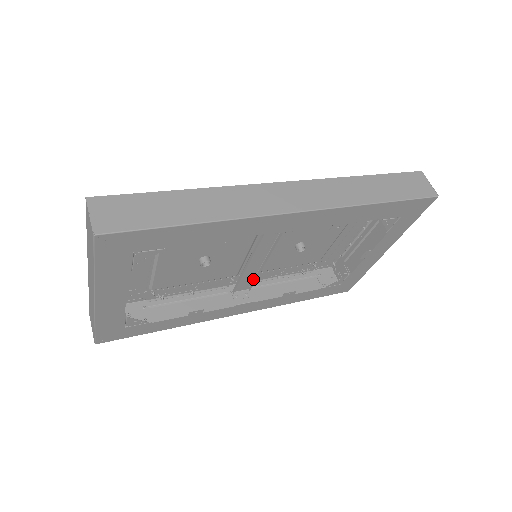
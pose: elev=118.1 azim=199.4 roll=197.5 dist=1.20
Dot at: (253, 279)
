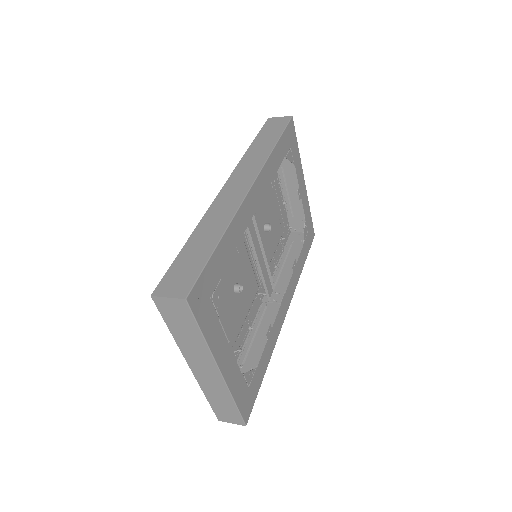
Dot at: (269, 278)
